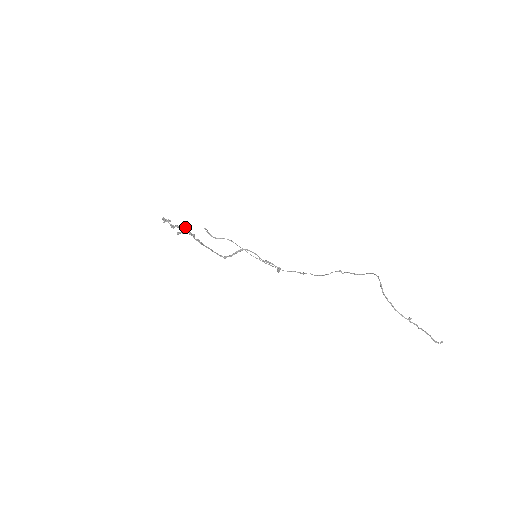
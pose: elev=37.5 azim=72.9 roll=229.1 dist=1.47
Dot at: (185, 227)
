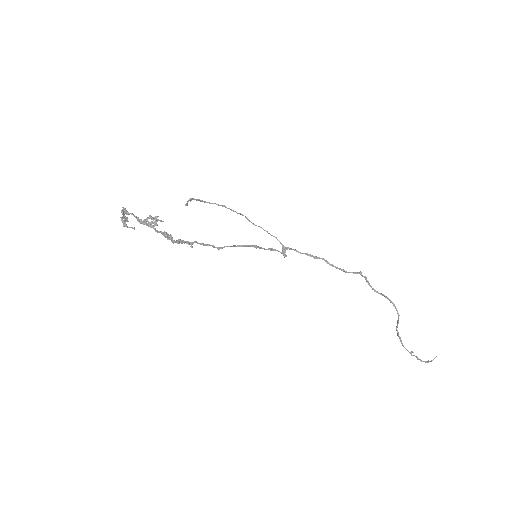
Dot at: (157, 217)
